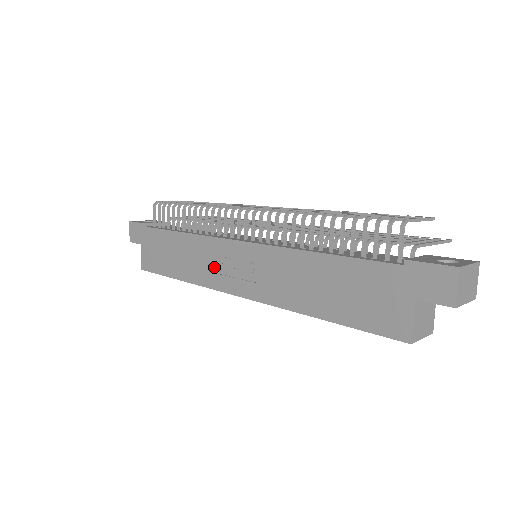
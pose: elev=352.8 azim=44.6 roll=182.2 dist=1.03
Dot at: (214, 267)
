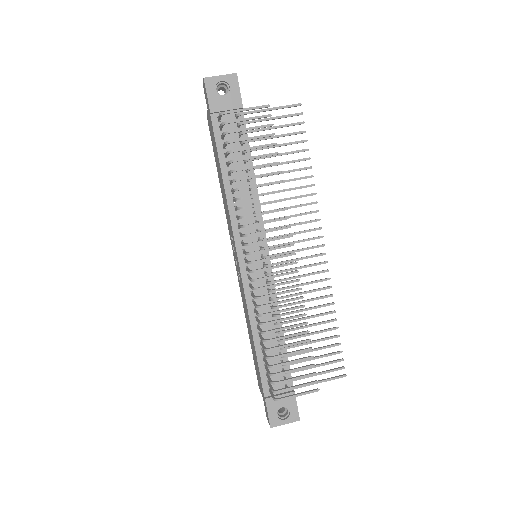
Dot at: (230, 229)
